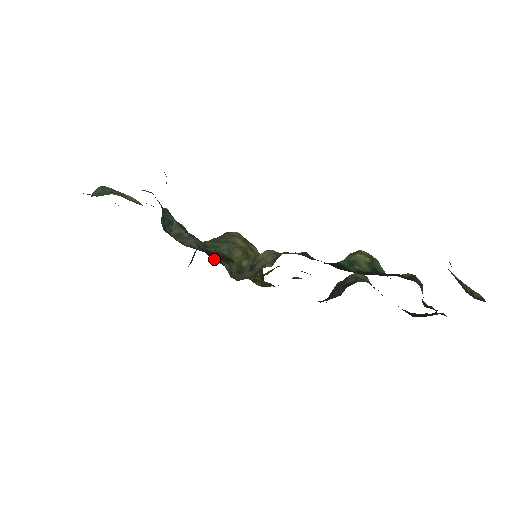
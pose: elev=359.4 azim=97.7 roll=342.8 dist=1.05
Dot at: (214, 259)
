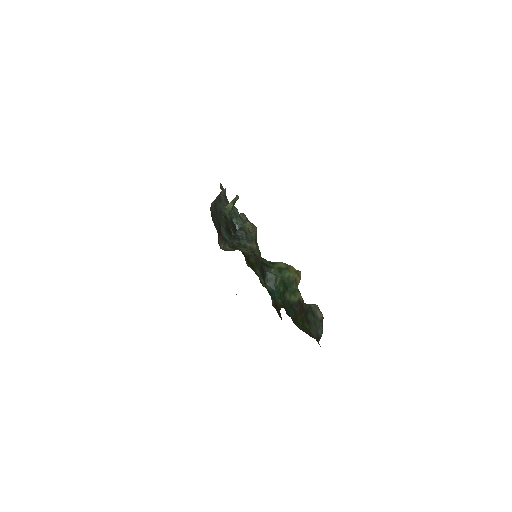
Dot at: (228, 241)
